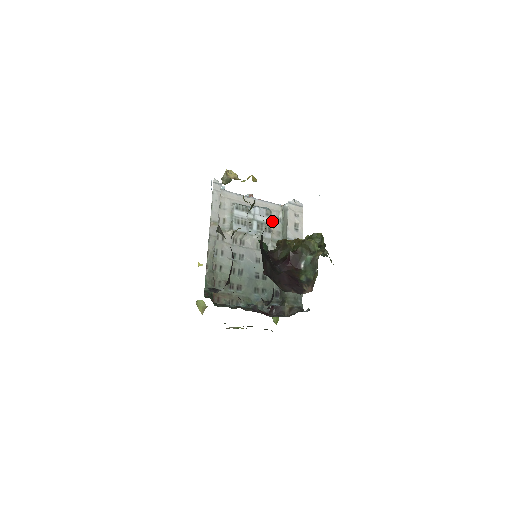
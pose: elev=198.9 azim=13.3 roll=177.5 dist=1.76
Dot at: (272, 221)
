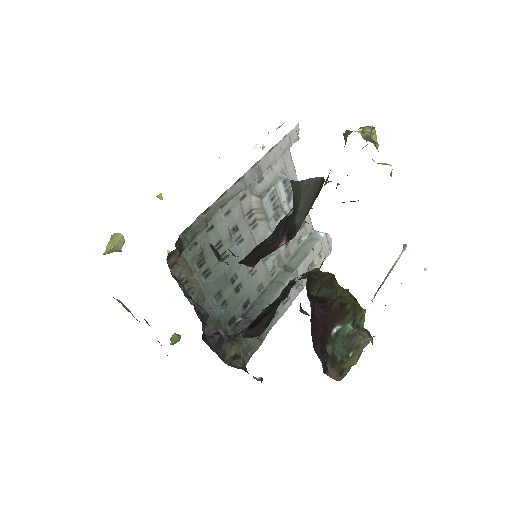
Dot at: occluded
